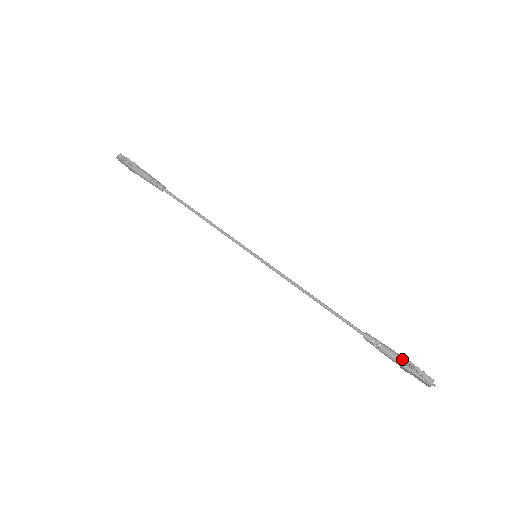
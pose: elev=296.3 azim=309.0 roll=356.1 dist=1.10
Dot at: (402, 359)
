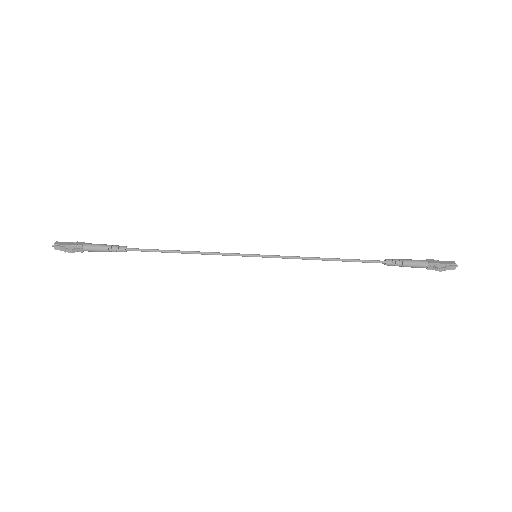
Dot at: (424, 265)
